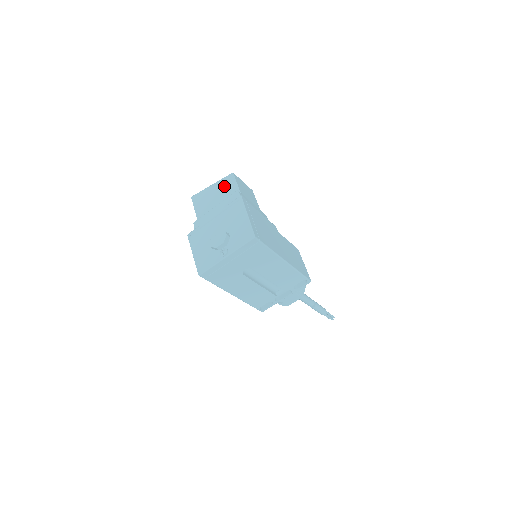
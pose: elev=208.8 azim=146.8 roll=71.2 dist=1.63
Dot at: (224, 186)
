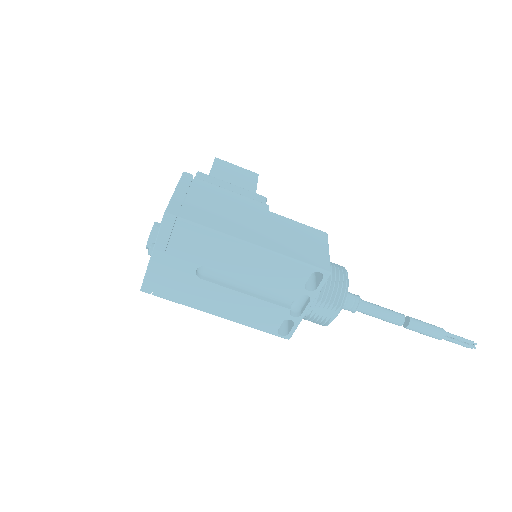
Dot at: occluded
